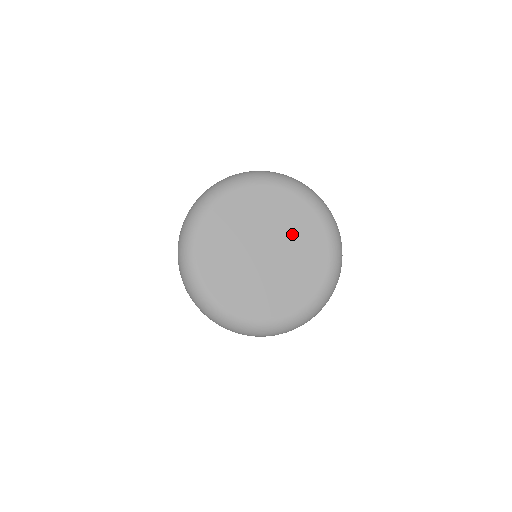
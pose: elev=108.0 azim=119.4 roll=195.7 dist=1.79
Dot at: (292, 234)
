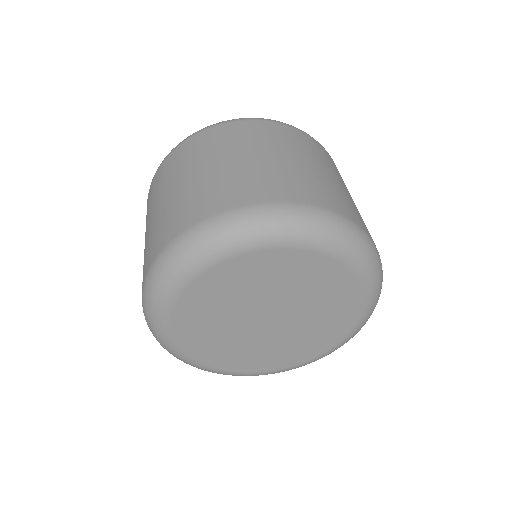
Dot at: (315, 305)
